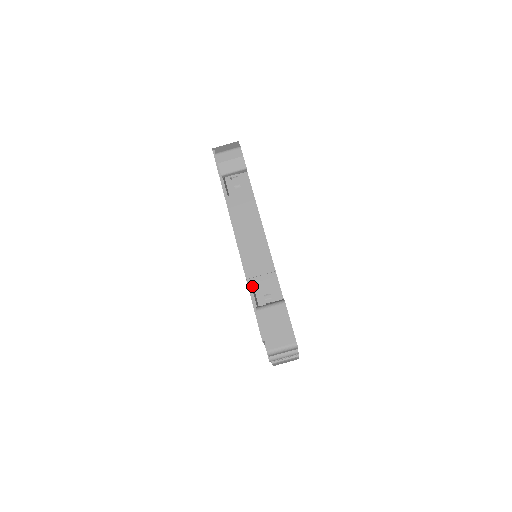
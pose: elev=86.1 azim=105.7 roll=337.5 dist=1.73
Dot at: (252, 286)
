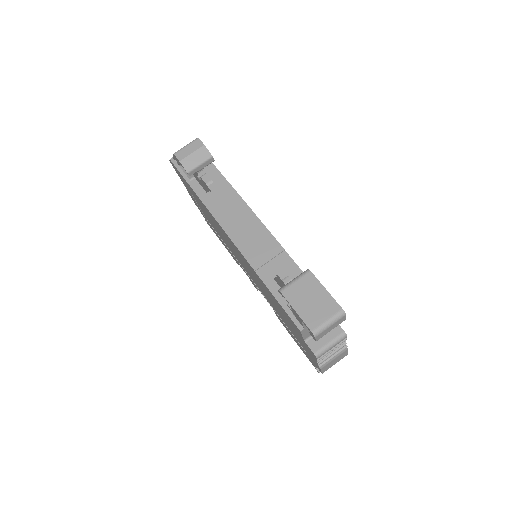
Dot at: (264, 276)
